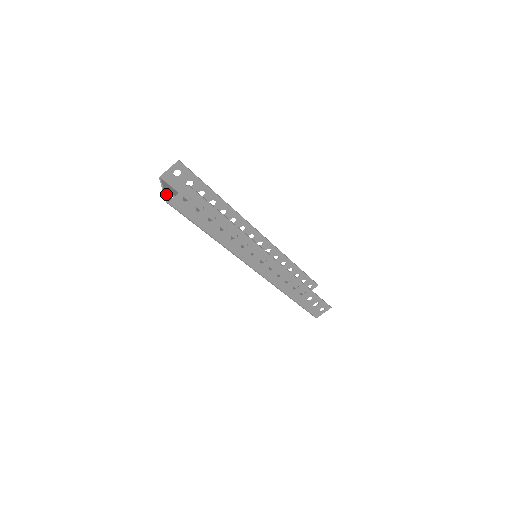
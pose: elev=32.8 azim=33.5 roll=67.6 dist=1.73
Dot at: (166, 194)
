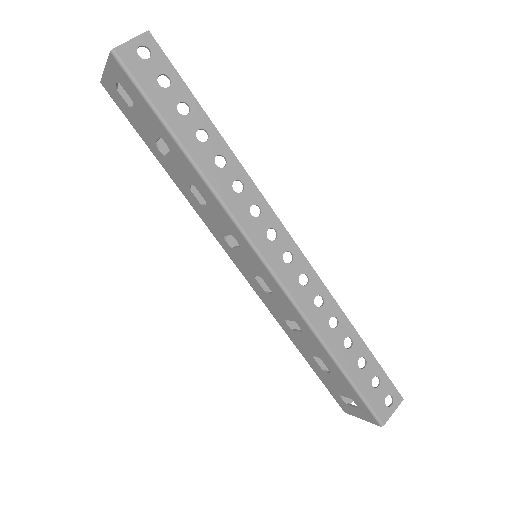
Dot at: (110, 65)
